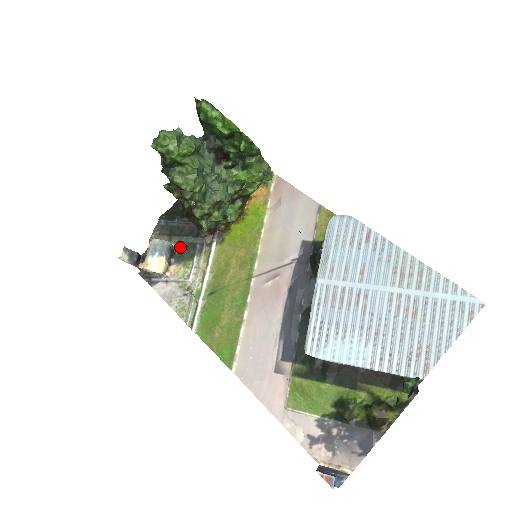
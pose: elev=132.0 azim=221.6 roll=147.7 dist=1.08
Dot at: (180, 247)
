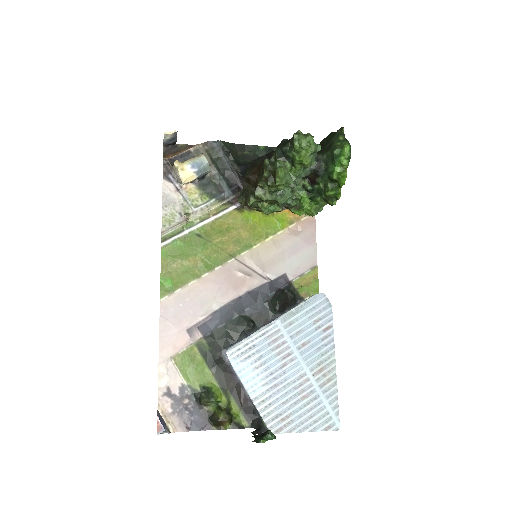
Dot at: (211, 178)
